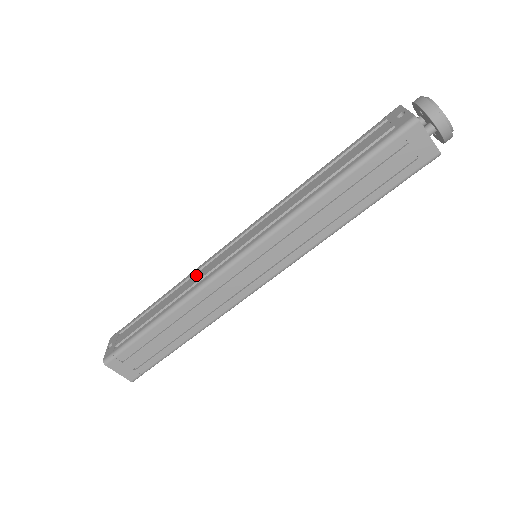
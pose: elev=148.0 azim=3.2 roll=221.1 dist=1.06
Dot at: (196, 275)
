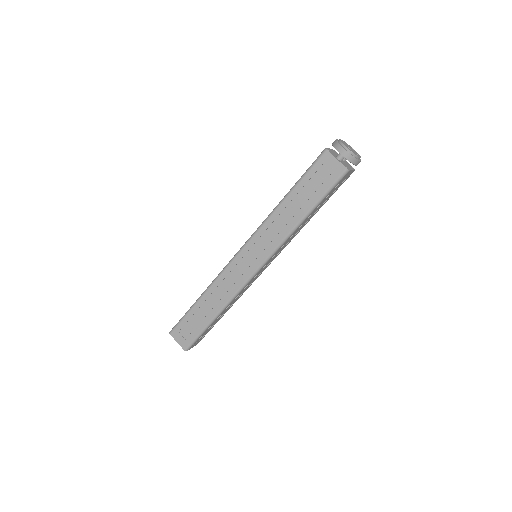
Dot at: occluded
